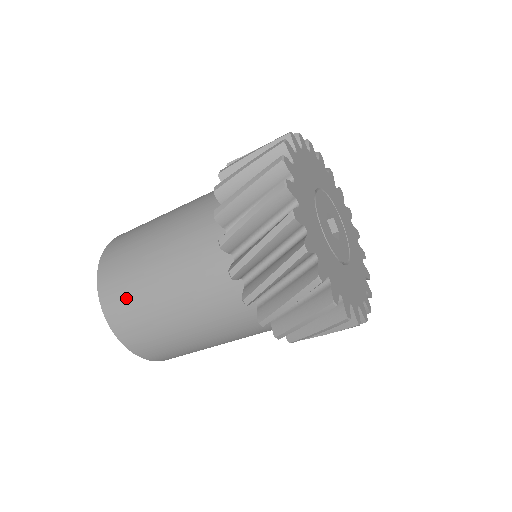
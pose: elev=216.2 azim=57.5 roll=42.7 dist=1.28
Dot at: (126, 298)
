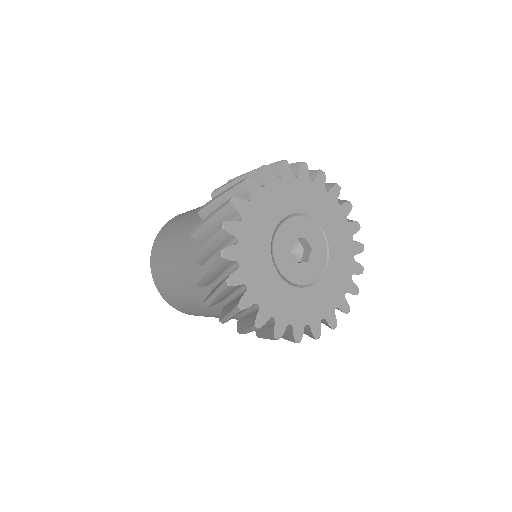
Dot at: occluded
